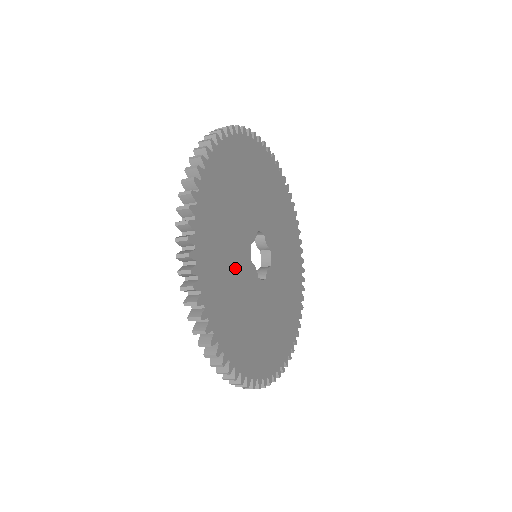
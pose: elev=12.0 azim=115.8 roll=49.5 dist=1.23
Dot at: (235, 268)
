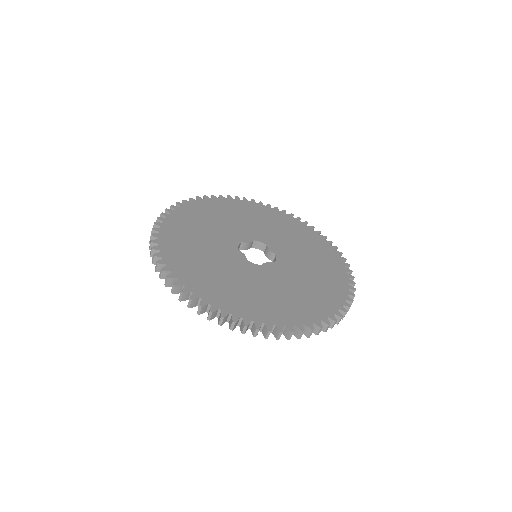
Dot at: (211, 245)
